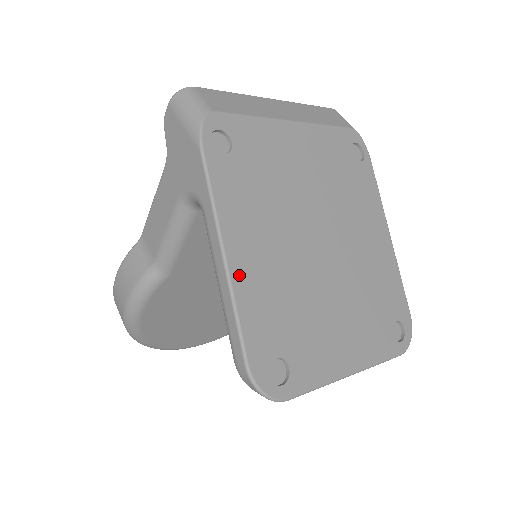
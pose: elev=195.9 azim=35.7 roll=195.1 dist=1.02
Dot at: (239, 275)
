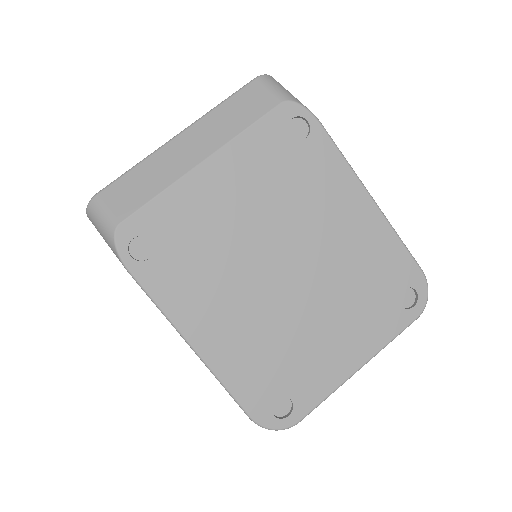
Dot at: (212, 355)
